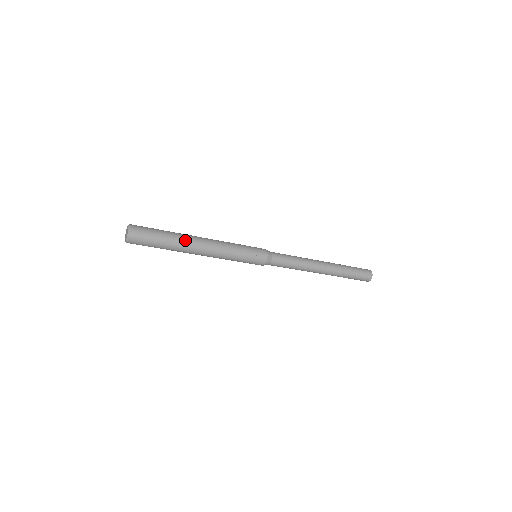
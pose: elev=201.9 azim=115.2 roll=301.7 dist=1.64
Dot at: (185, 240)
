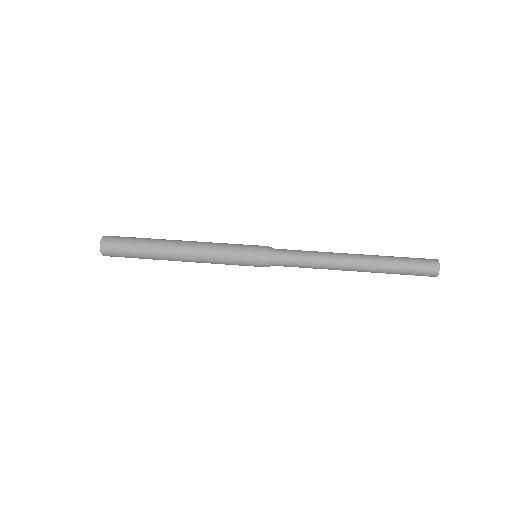
Dot at: occluded
